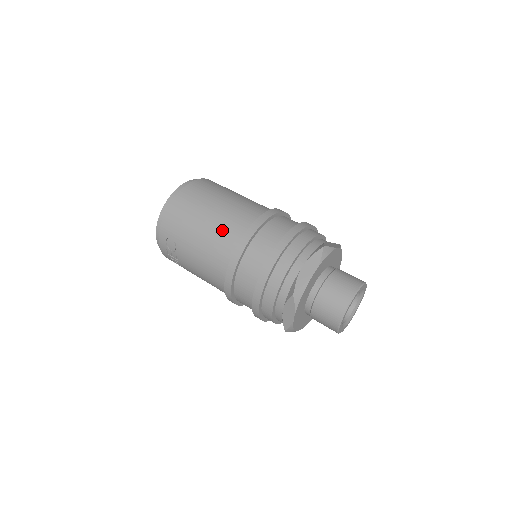
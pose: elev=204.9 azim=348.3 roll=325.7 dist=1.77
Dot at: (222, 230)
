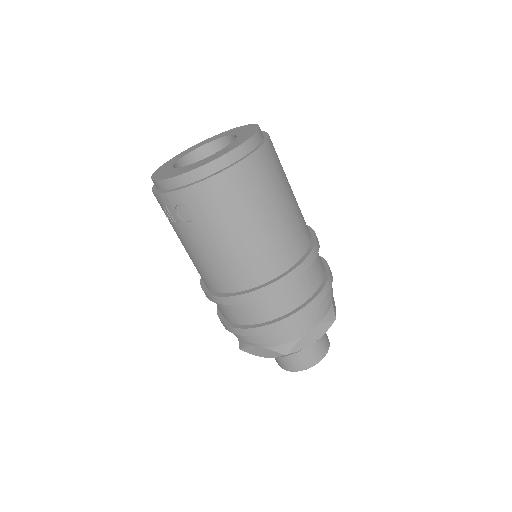
Dot at: (263, 253)
